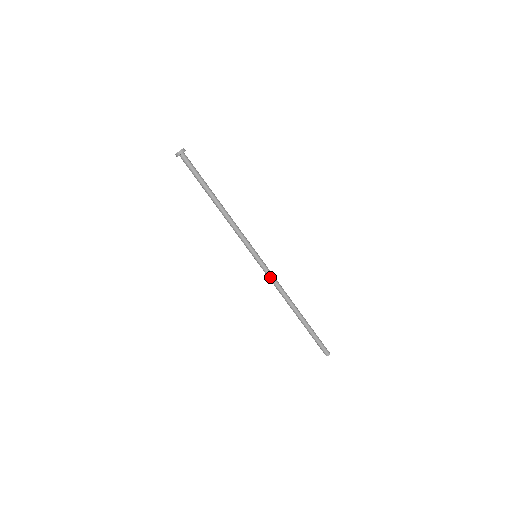
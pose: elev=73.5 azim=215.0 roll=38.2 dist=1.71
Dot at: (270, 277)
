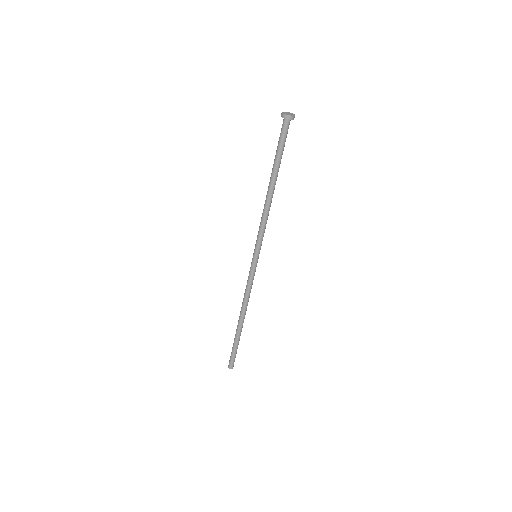
Dot at: (250, 281)
